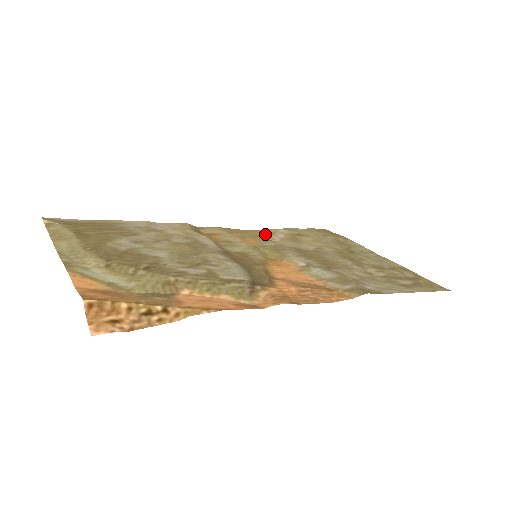
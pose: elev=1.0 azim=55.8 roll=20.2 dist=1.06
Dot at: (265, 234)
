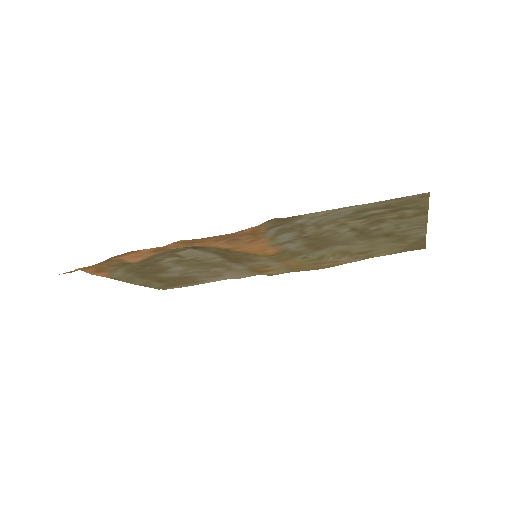
Dot at: (326, 262)
